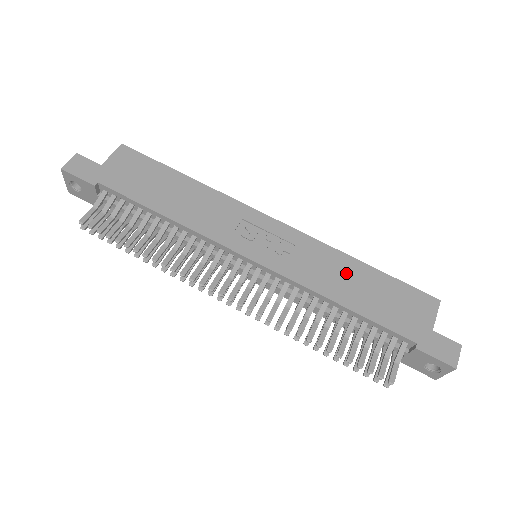
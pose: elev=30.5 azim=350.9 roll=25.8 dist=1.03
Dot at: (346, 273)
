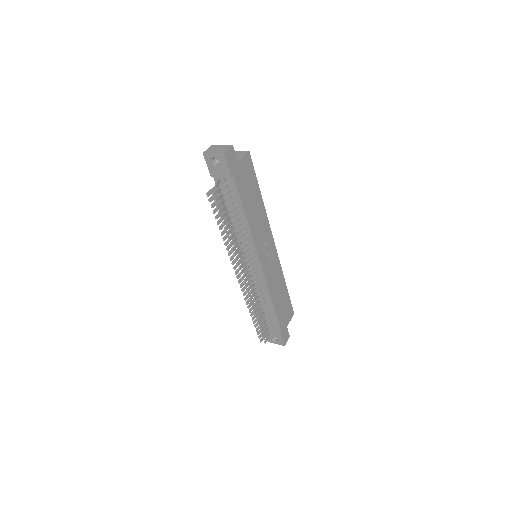
Dot at: (280, 287)
